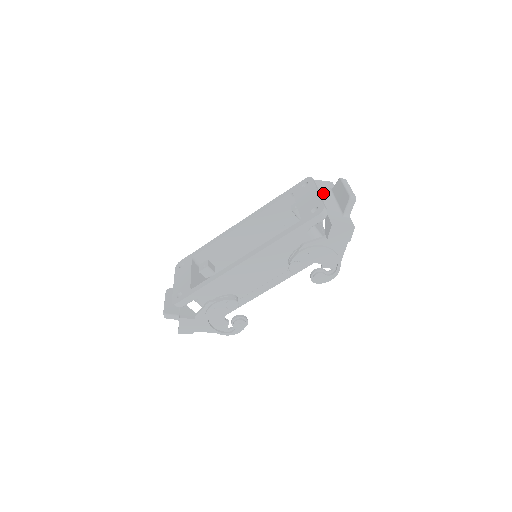
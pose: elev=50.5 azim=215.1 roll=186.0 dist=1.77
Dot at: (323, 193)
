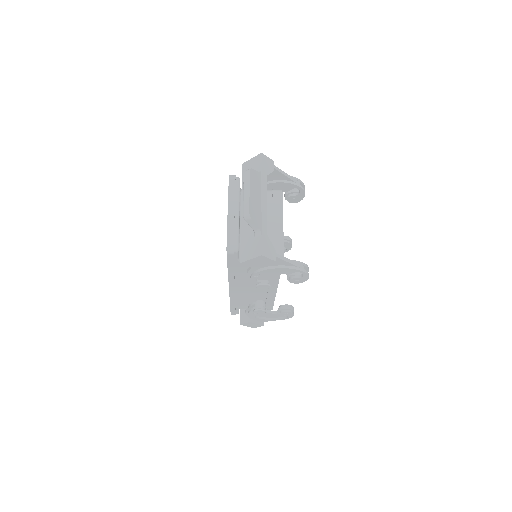
Dot at: occluded
